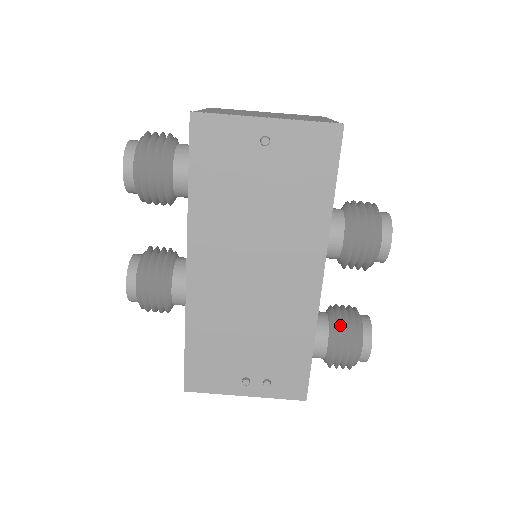
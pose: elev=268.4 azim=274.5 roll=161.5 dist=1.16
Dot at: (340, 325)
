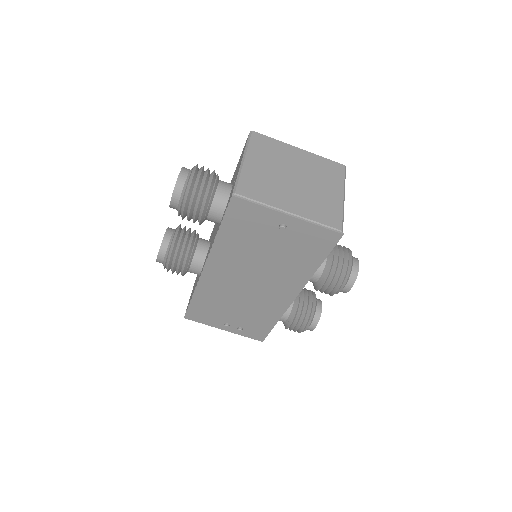
Dot at: (299, 312)
